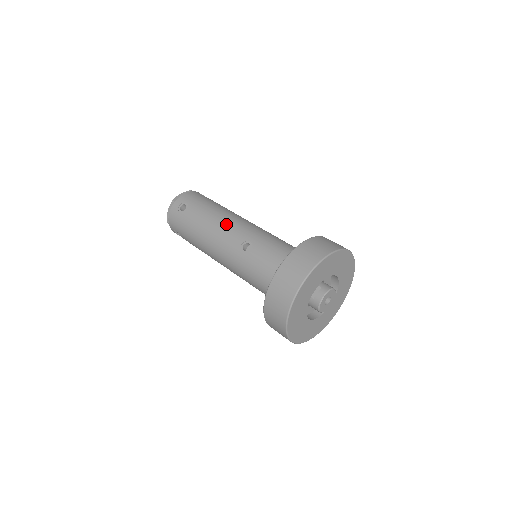
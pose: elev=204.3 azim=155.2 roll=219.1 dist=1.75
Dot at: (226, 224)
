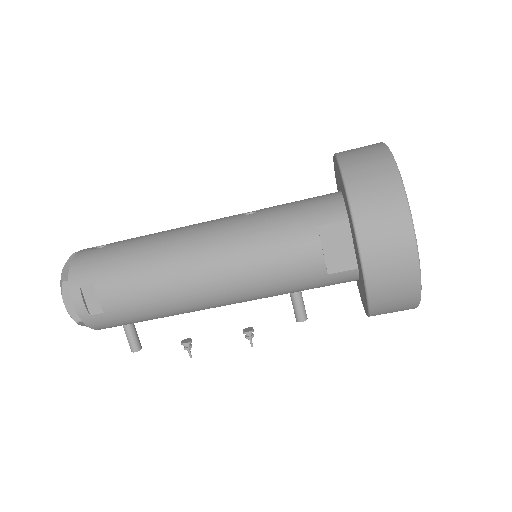
Dot at: occluded
